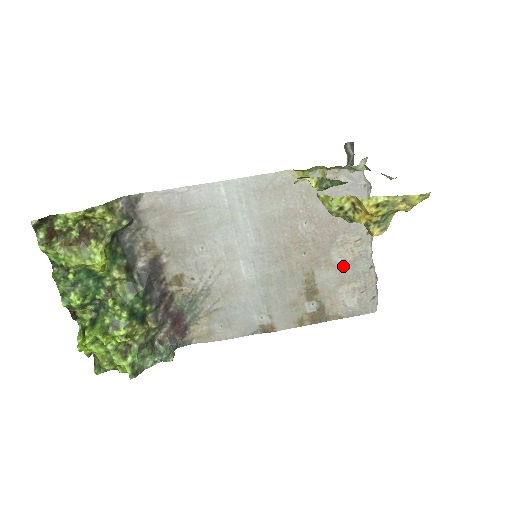
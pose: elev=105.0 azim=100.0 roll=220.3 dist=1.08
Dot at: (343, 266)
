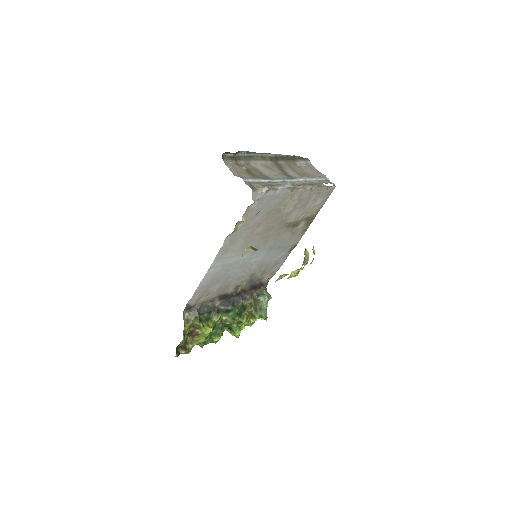
Dot at: (297, 206)
